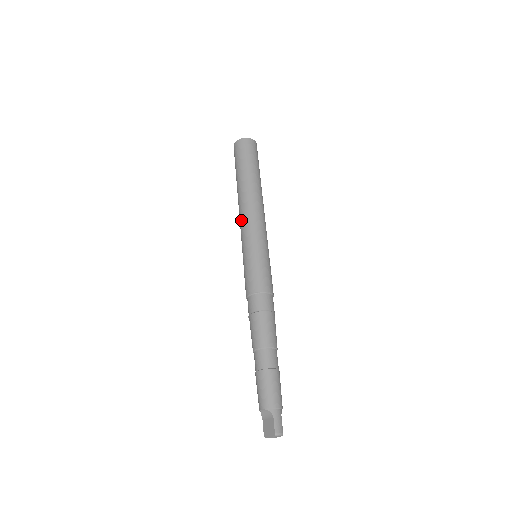
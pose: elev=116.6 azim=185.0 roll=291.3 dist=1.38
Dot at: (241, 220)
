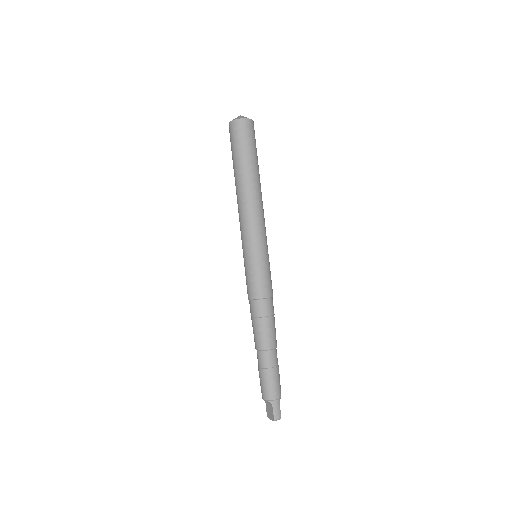
Dot at: (239, 220)
